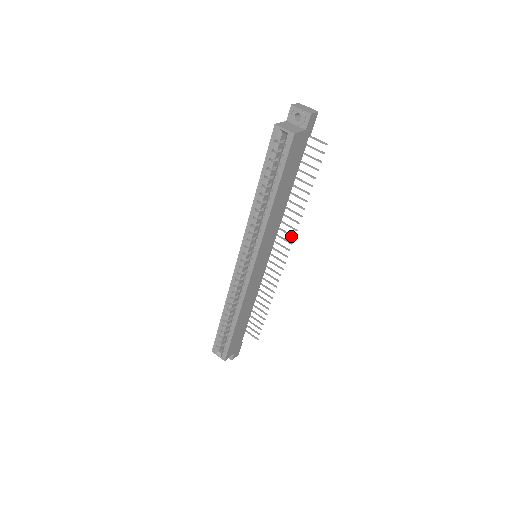
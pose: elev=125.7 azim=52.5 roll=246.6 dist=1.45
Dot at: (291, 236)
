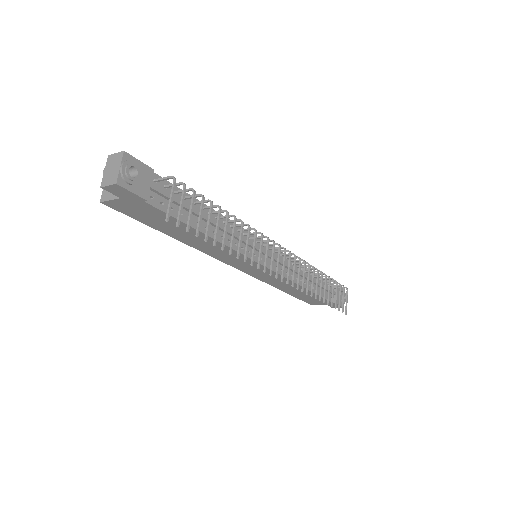
Dot at: (264, 267)
